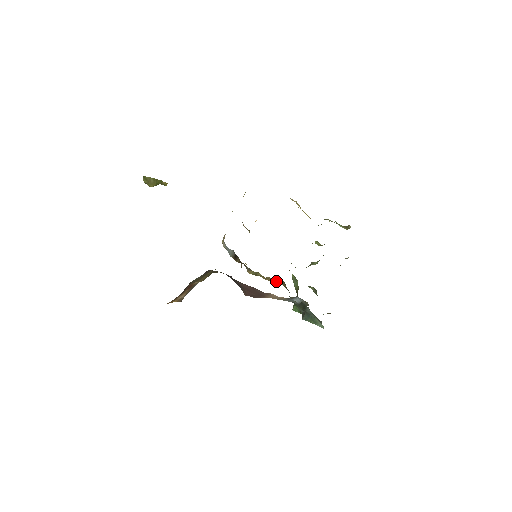
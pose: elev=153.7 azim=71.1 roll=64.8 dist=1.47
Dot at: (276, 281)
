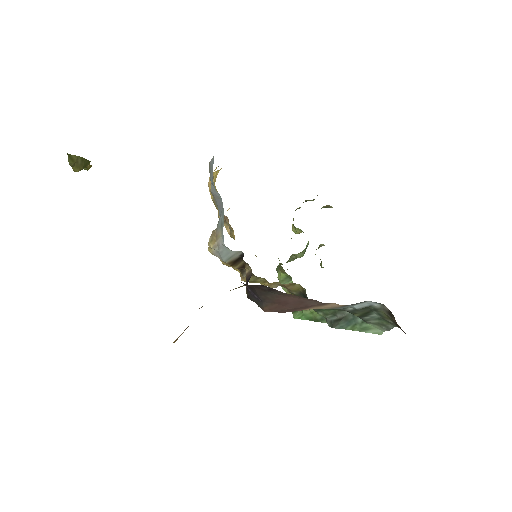
Dot at: (278, 285)
